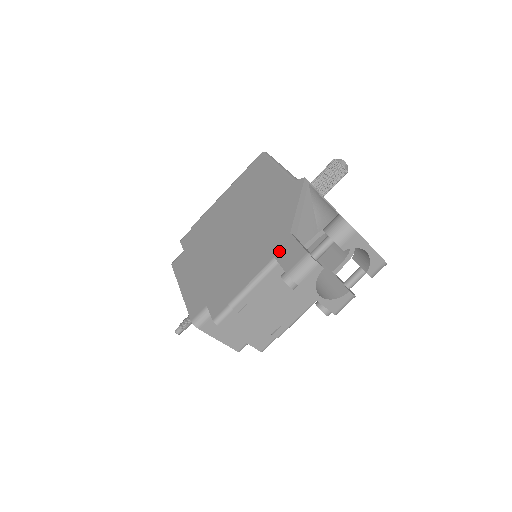
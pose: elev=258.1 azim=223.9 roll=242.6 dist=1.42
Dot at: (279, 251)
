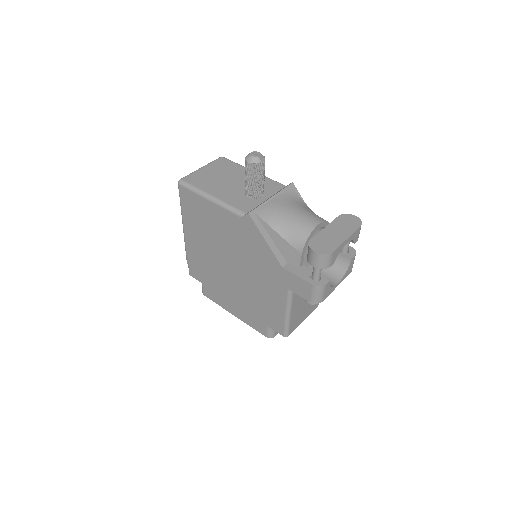
Dot at: (287, 284)
